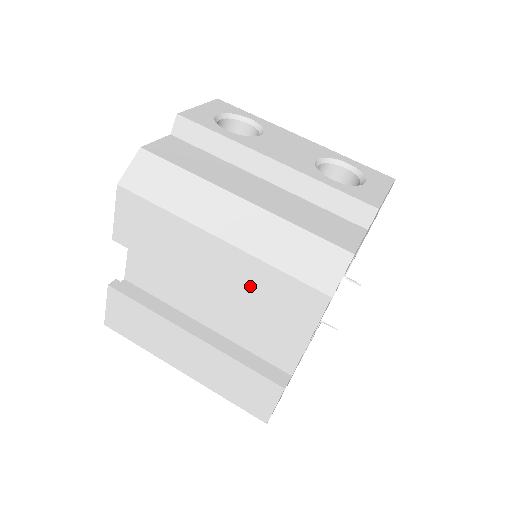
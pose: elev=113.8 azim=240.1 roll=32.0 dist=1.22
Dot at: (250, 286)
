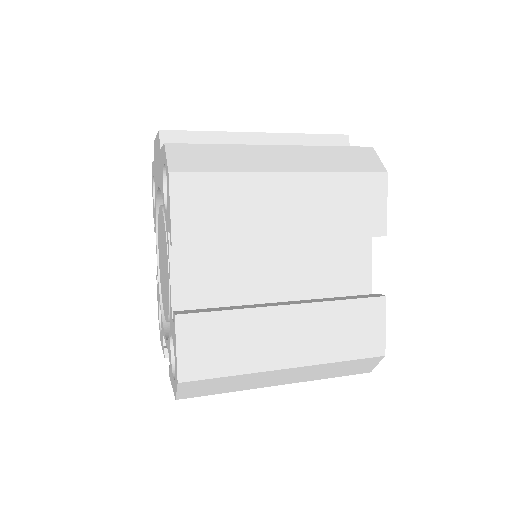
Dot at: (326, 205)
